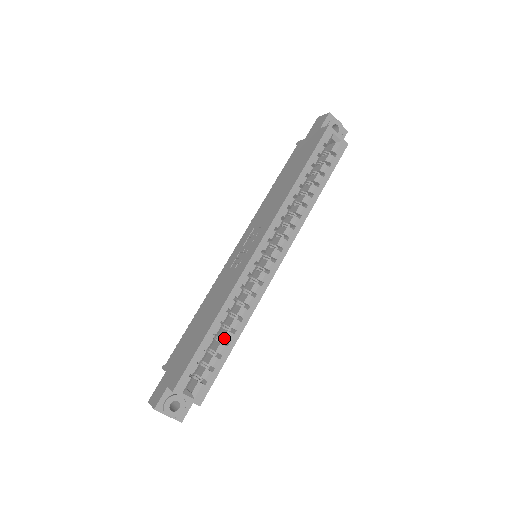
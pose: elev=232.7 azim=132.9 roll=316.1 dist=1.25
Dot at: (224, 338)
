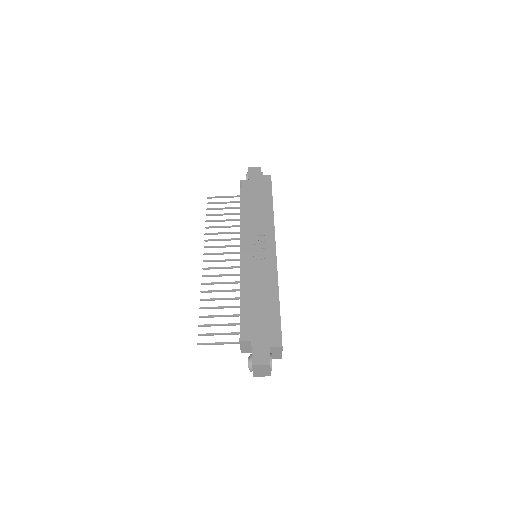
Dot at: occluded
